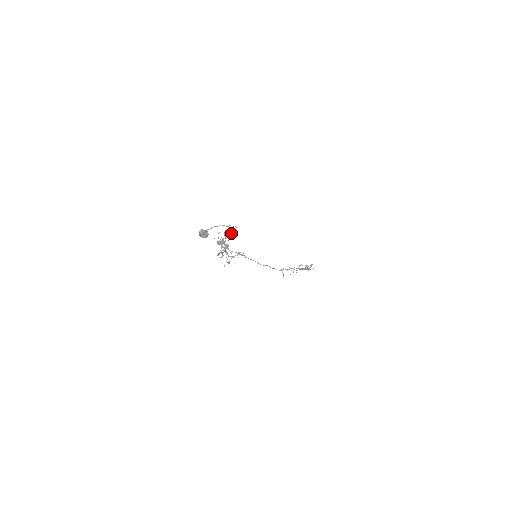
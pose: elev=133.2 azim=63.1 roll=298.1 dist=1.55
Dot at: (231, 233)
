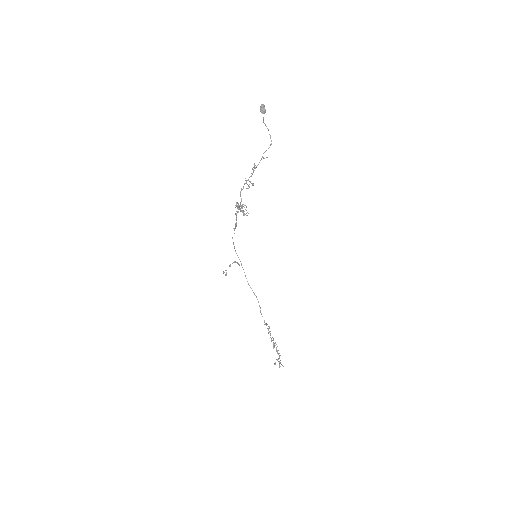
Dot at: (263, 157)
